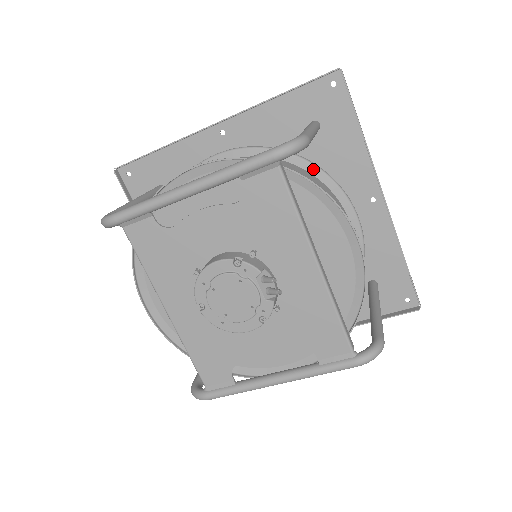
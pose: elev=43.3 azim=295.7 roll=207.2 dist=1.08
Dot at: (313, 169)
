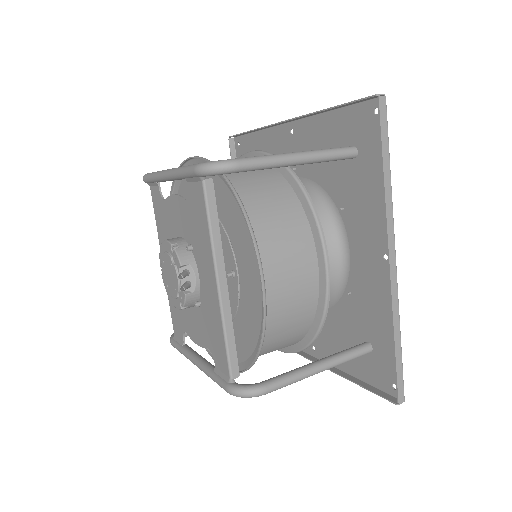
Dot at: (302, 196)
